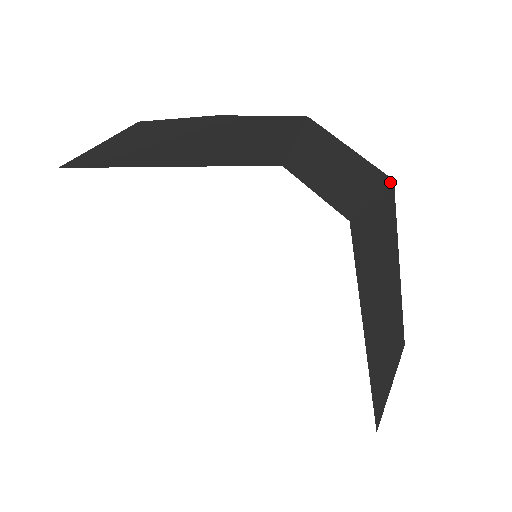
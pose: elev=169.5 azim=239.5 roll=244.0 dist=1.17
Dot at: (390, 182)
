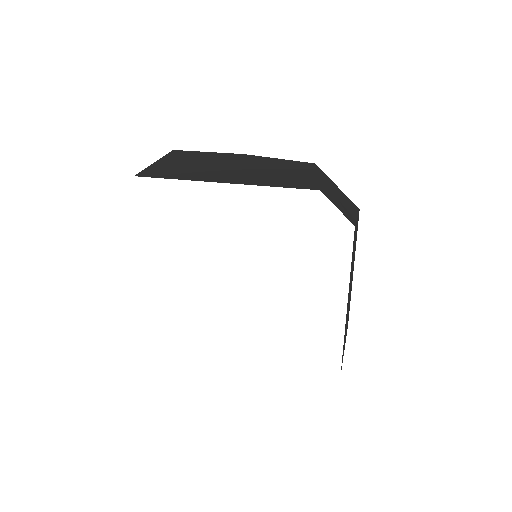
Dot at: occluded
